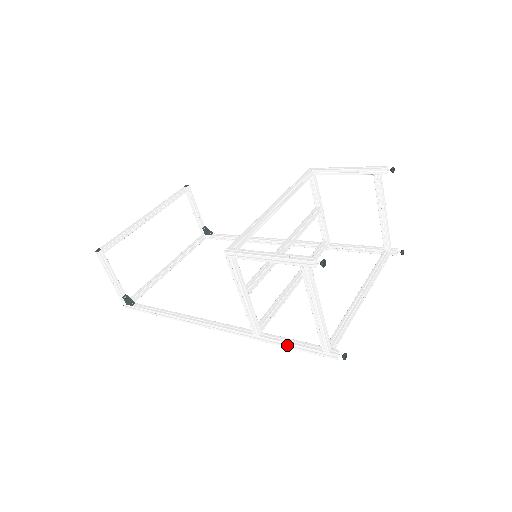
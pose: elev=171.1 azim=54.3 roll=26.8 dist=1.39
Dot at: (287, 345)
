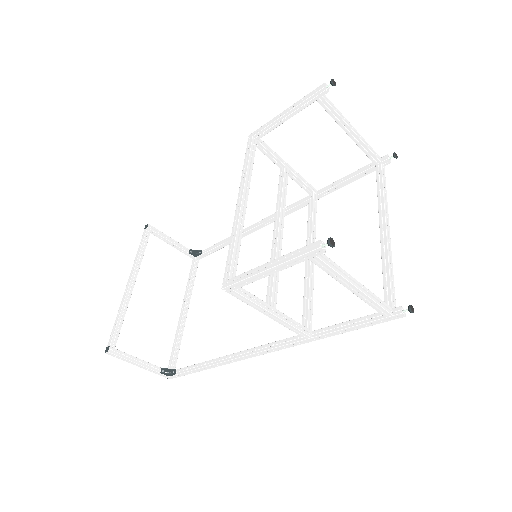
Dot at: (345, 330)
